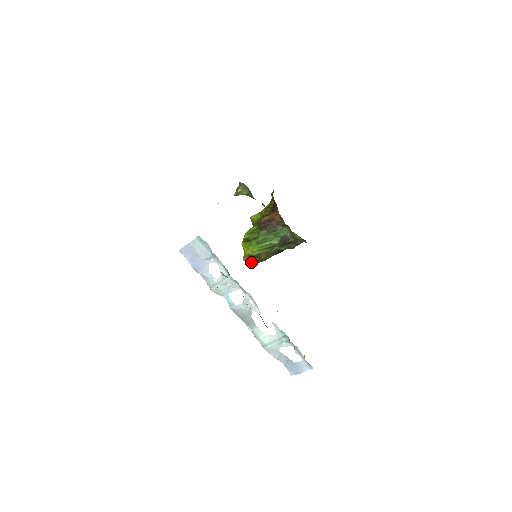
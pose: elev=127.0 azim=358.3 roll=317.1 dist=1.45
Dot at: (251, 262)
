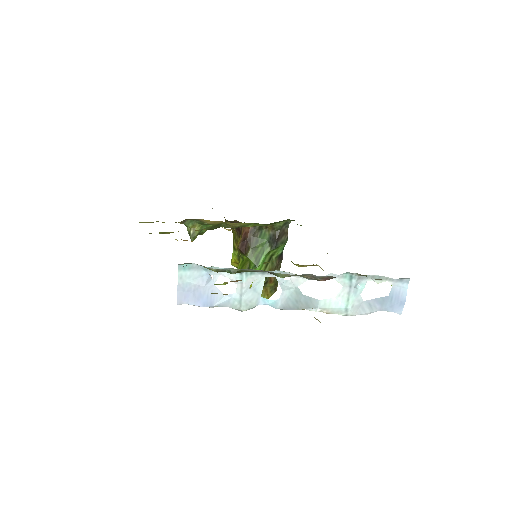
Dot at: (269, 296)
